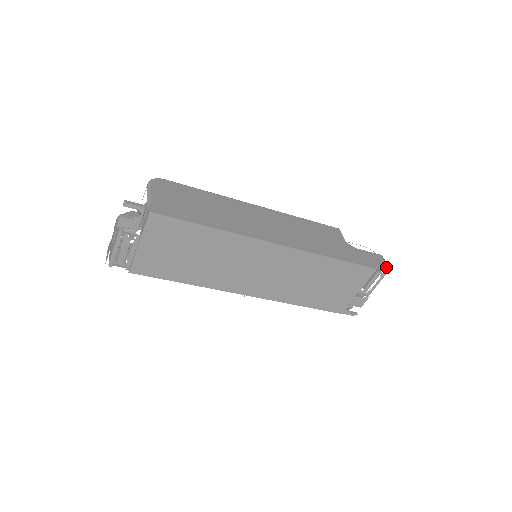
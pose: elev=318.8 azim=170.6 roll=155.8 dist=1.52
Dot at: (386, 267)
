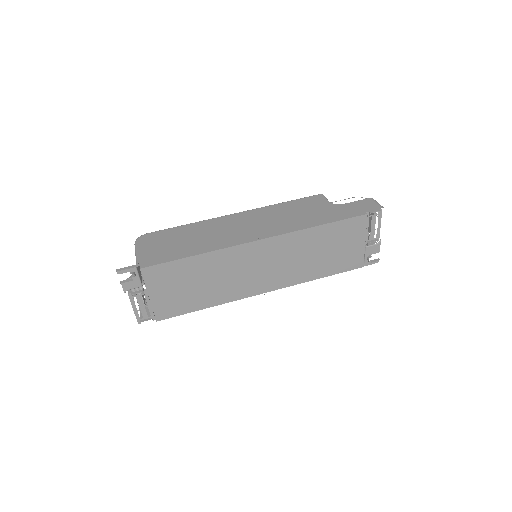
Dot at: (377, 207)
